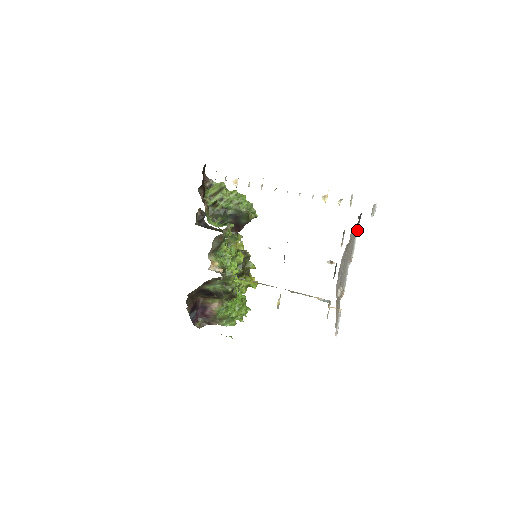
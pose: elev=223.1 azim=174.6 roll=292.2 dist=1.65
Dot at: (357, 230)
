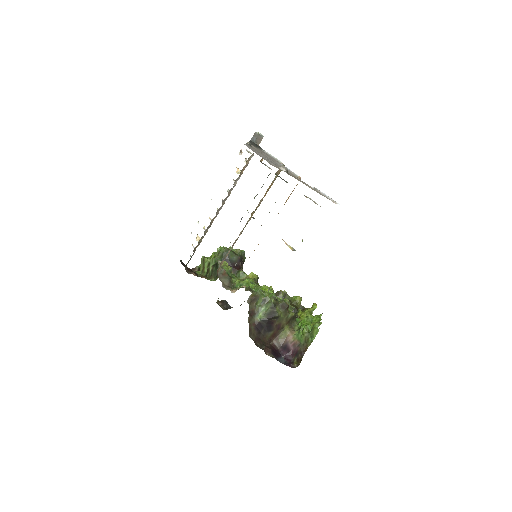
Dot at: (265, 151)
